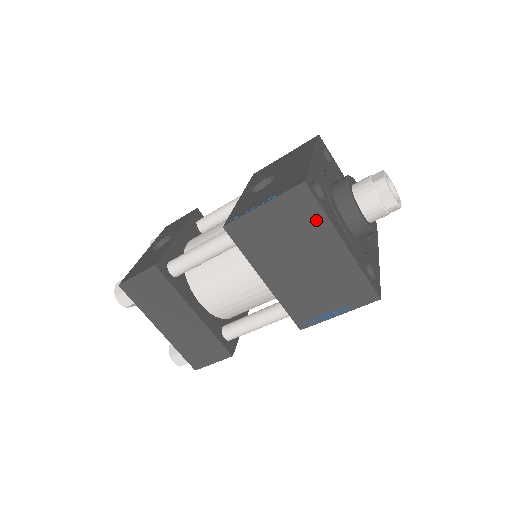
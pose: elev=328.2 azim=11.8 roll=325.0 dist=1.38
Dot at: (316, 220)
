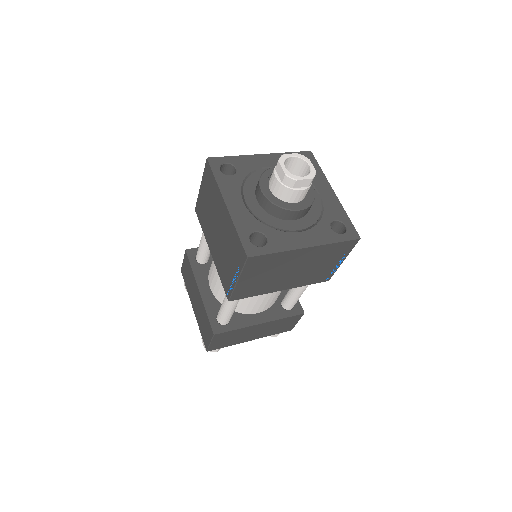
Dot at: (214, 188)
